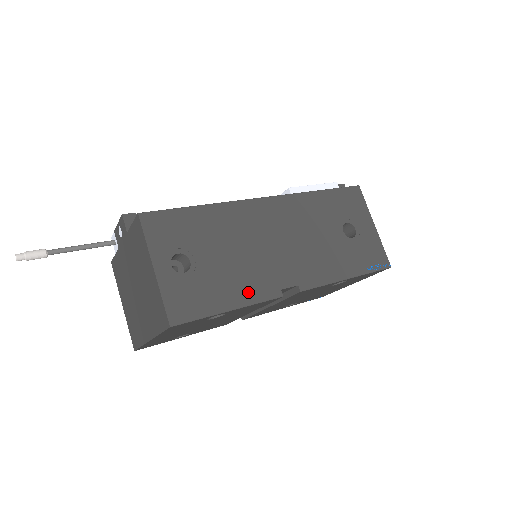
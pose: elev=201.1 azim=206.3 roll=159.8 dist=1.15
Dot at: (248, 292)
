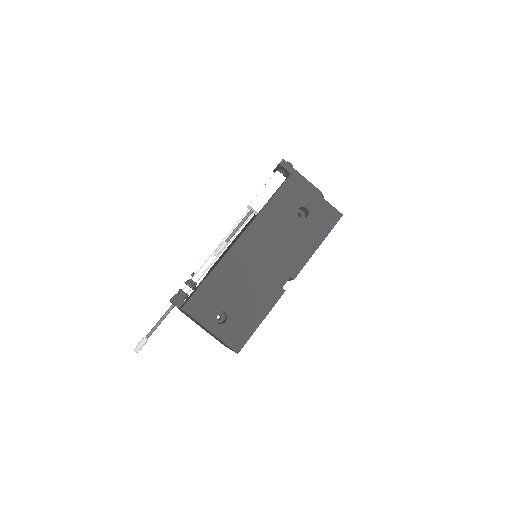
Dot at: (265, 304)
